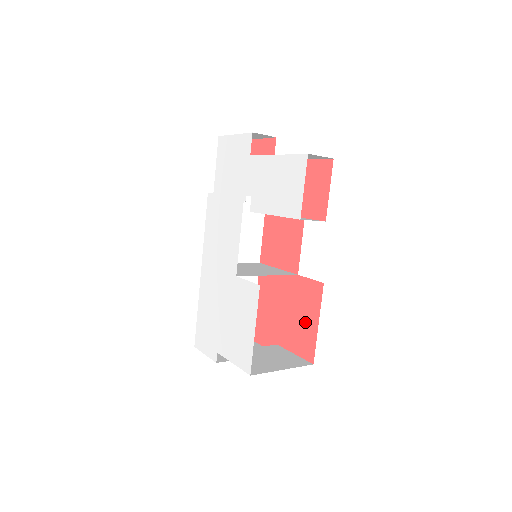
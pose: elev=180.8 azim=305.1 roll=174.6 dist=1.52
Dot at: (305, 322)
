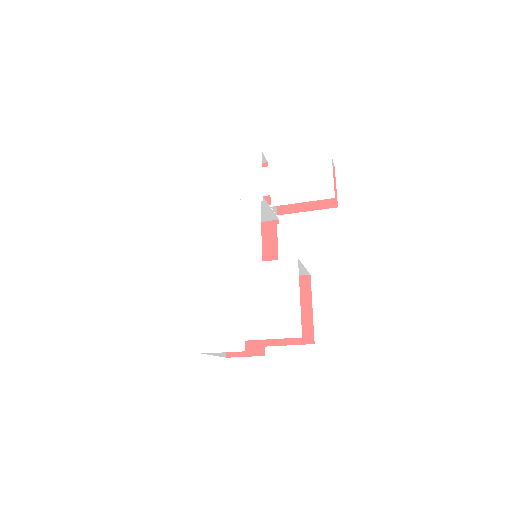
Dot at: occluded
